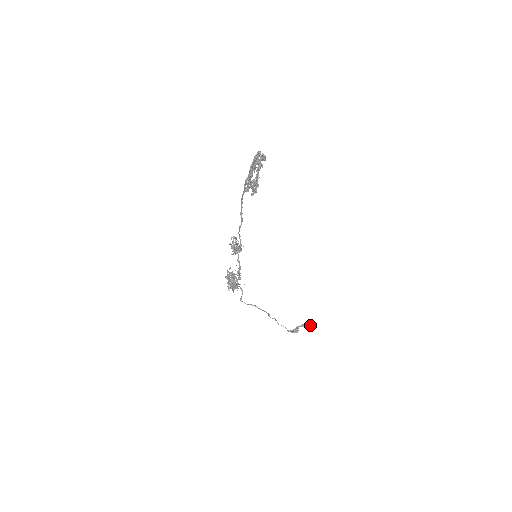
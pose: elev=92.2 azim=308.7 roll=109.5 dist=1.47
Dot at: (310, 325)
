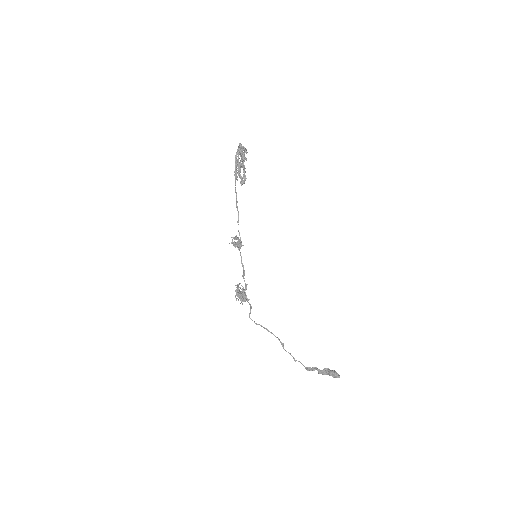
Dot at: (334, 370)
